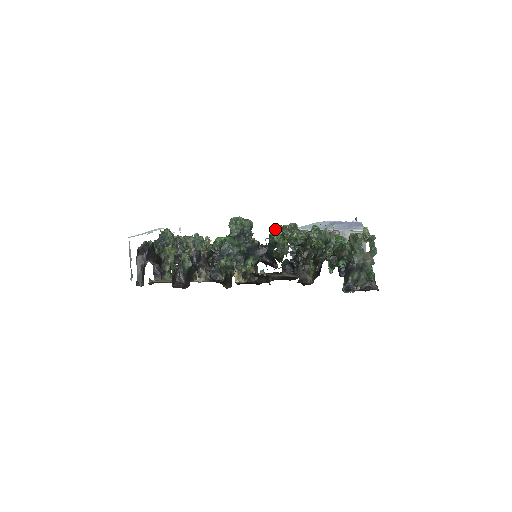
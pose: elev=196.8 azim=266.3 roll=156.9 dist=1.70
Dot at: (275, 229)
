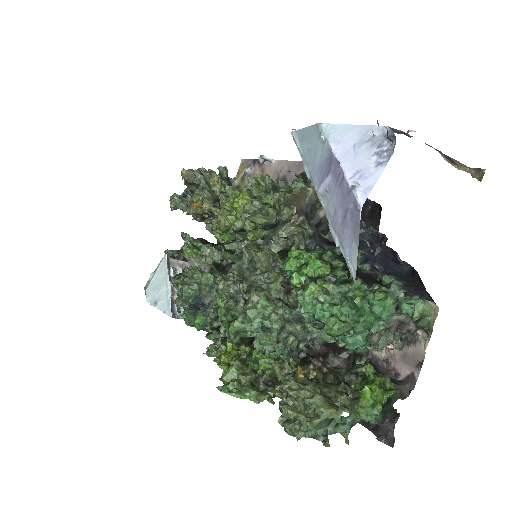
Dot at: (245, 213)
